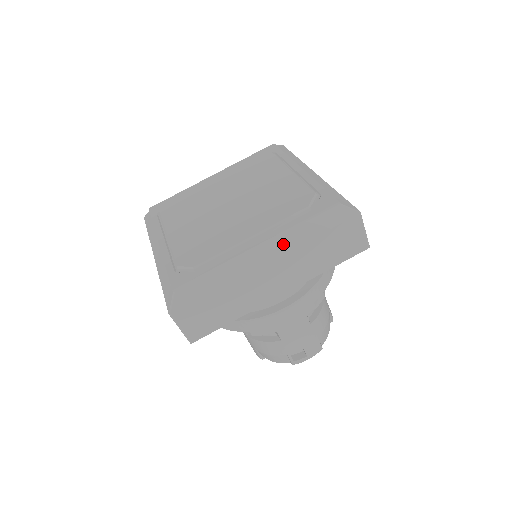
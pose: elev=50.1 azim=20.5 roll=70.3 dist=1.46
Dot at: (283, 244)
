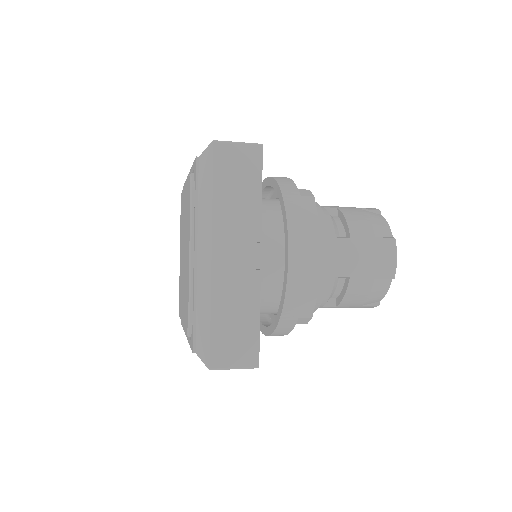
Dot at: occluded
